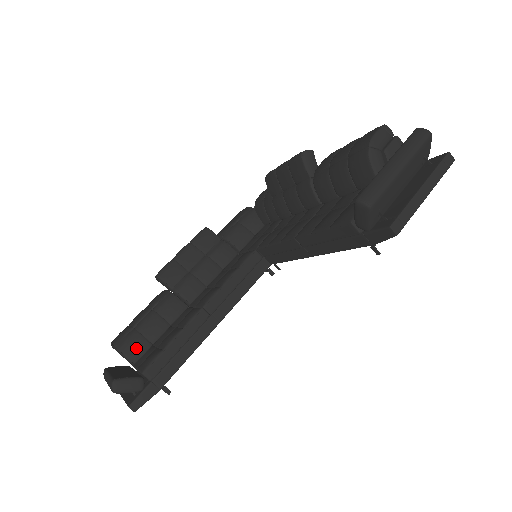
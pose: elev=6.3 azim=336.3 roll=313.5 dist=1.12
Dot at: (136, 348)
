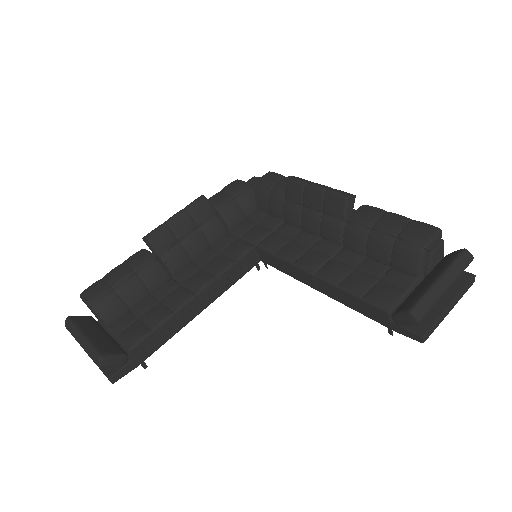
Dot at: (114, 312)
